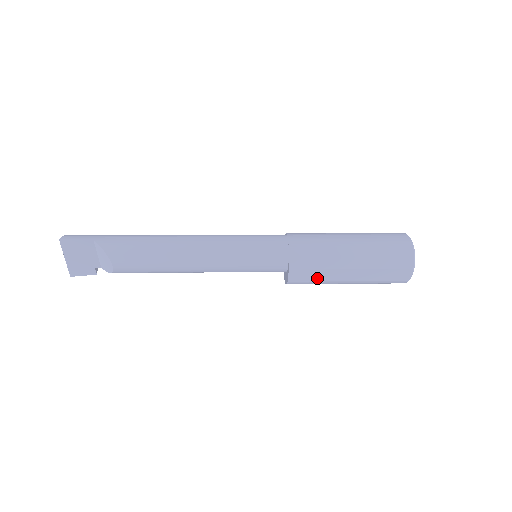
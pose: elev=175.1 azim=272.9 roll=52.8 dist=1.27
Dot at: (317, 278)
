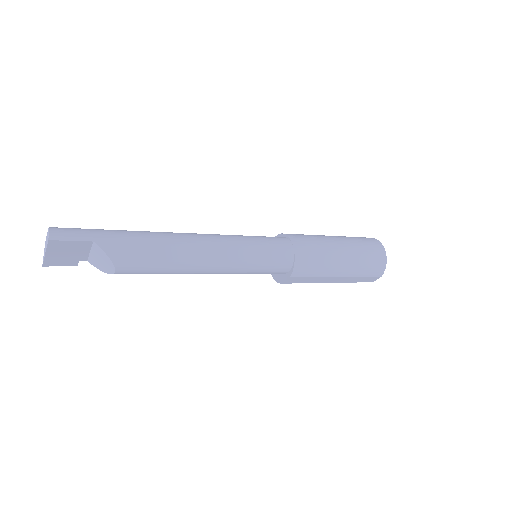
Dot at: (307, 281)
